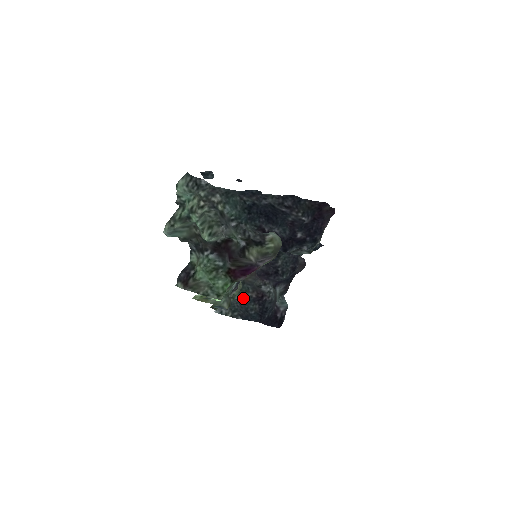
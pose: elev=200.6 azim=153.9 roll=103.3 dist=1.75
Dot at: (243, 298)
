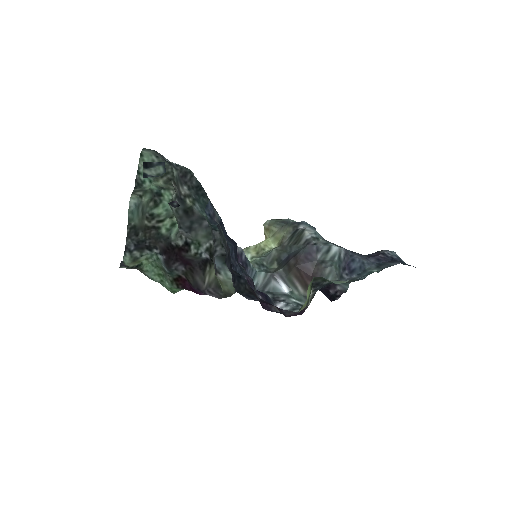
Dot at: occluded
